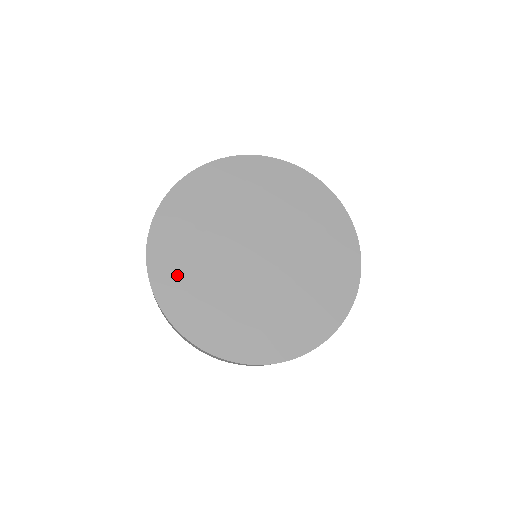
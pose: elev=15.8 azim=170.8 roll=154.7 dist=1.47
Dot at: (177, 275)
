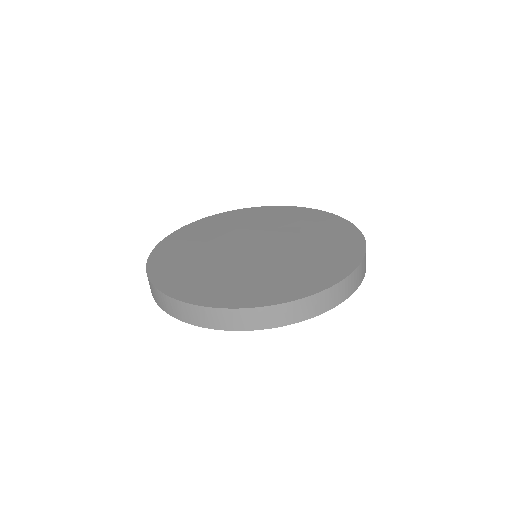
Dot at: (175, 268)
